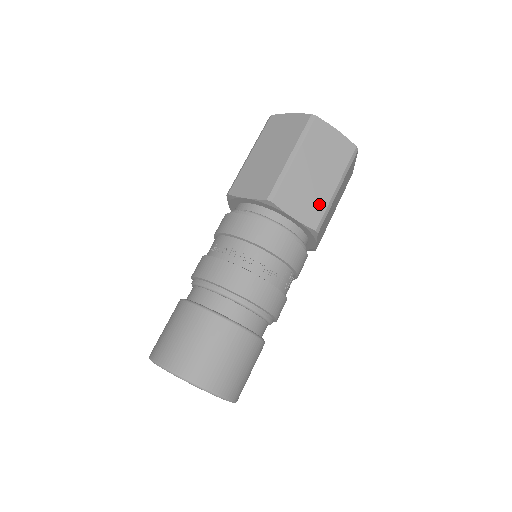
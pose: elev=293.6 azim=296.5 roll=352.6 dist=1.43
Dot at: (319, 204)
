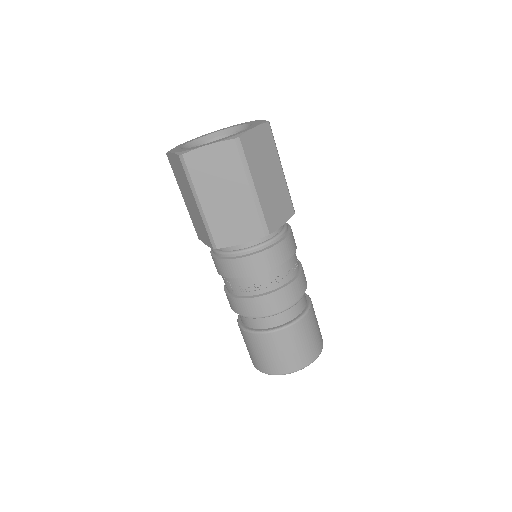
Dot at: (284, 195)
